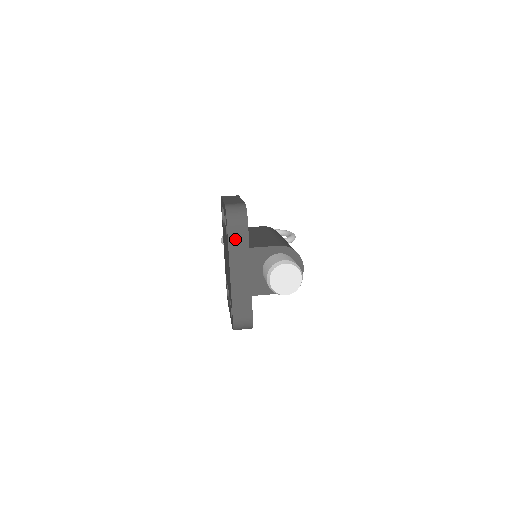
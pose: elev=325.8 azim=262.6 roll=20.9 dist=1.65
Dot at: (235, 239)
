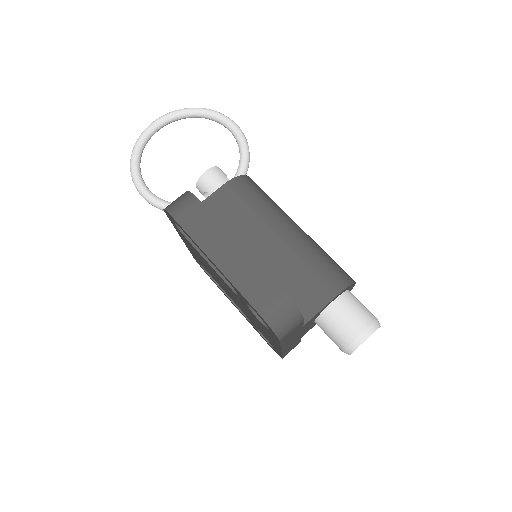
Dot at: (288, 337)
